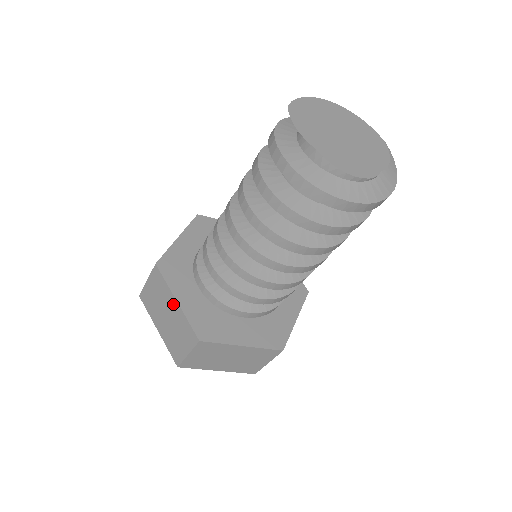
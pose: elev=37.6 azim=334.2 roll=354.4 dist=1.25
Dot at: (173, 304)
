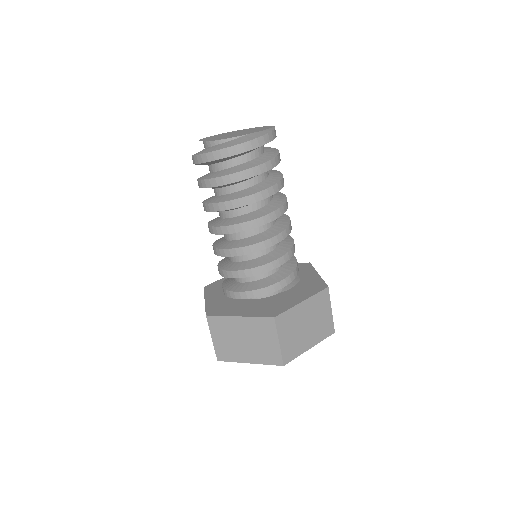
Dot at: occluded
